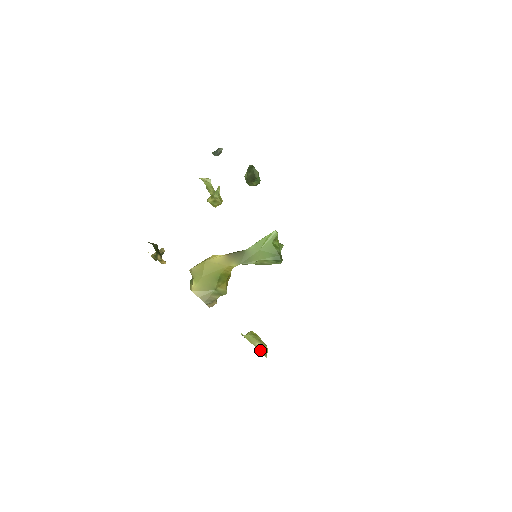
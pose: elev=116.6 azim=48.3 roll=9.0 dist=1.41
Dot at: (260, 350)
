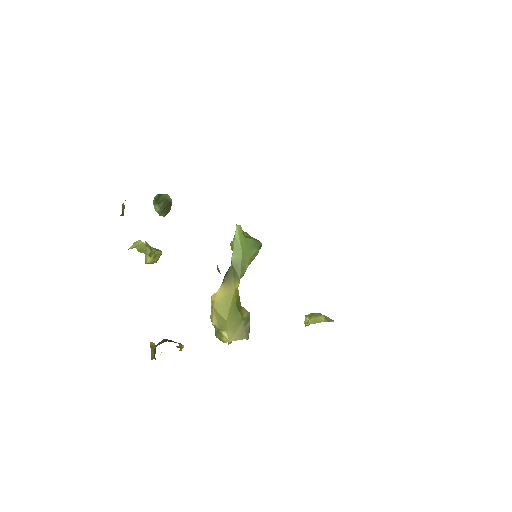
Dot at: occluded
